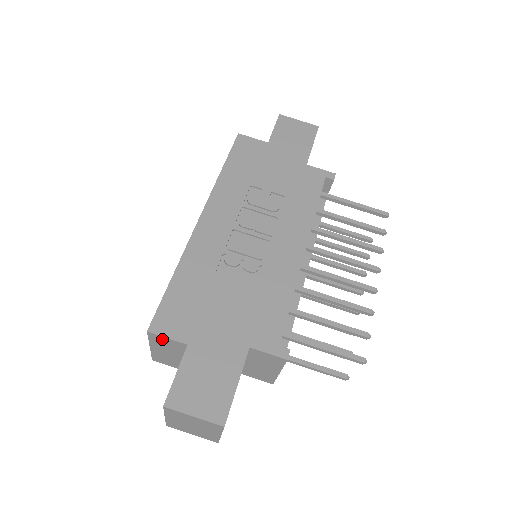
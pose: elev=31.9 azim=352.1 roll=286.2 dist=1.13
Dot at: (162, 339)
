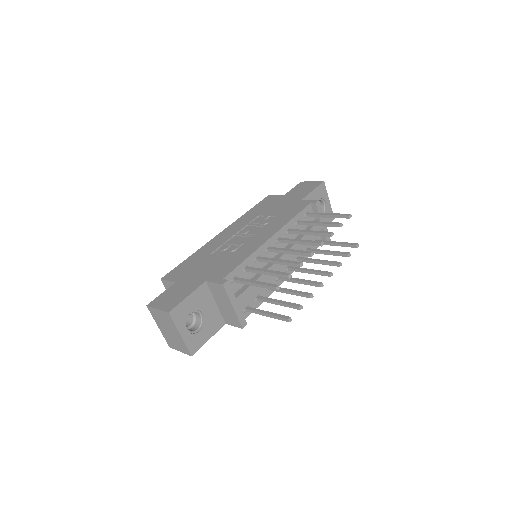
Dot at: (168, 284)
